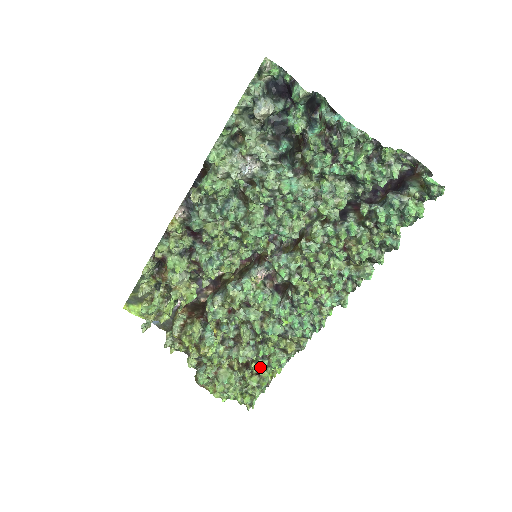
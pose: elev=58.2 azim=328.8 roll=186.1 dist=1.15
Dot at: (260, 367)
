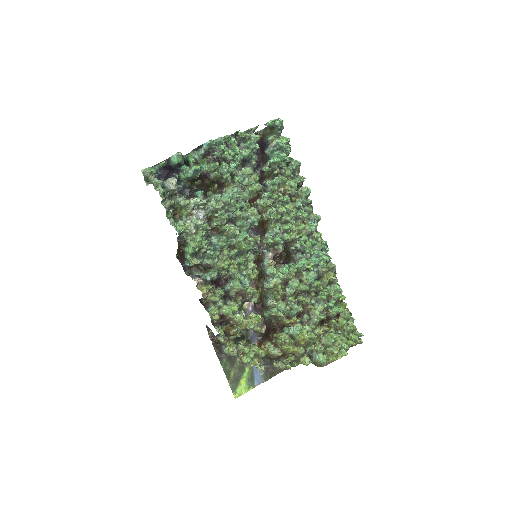
Dot at: (334, 309)
